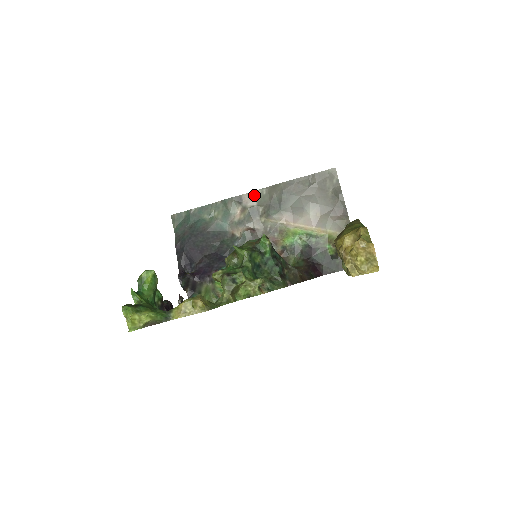
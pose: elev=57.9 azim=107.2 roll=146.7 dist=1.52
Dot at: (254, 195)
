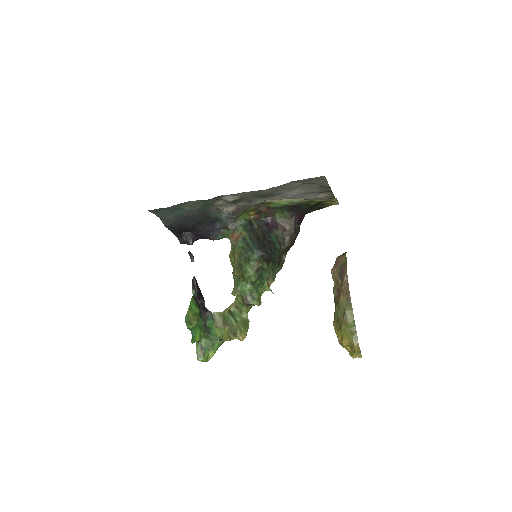
Dot at: (235, 195)
